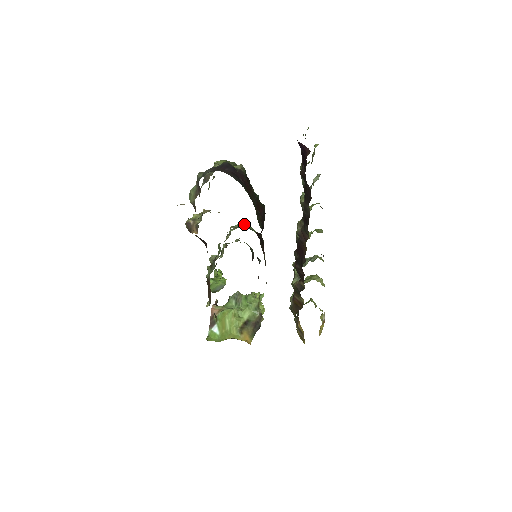
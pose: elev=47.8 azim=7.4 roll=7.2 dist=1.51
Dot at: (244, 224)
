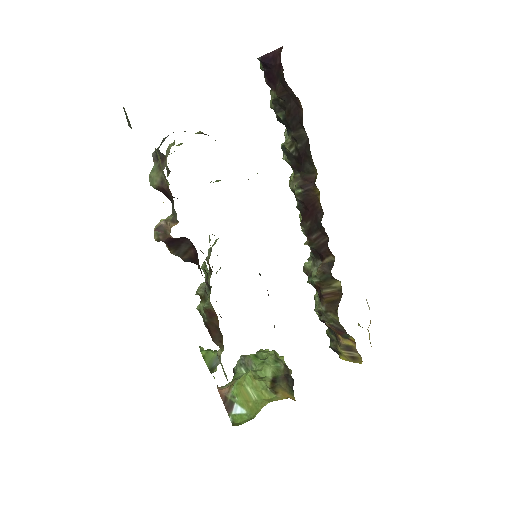
Dot at: occluded
